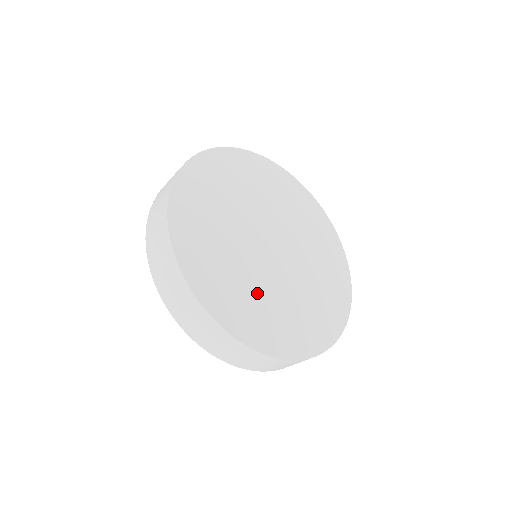
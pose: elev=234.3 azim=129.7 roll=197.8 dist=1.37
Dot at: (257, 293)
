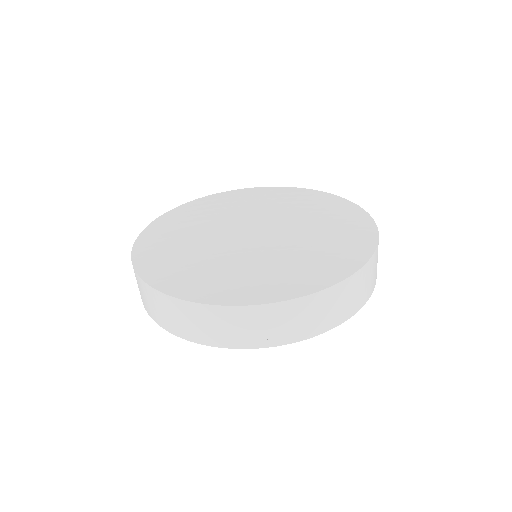
Dot at: (247, 265)
